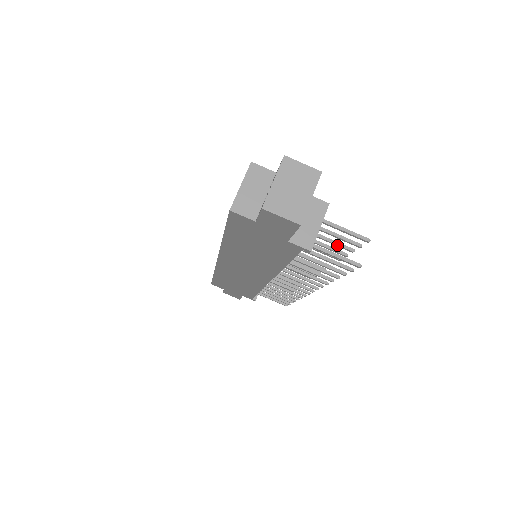
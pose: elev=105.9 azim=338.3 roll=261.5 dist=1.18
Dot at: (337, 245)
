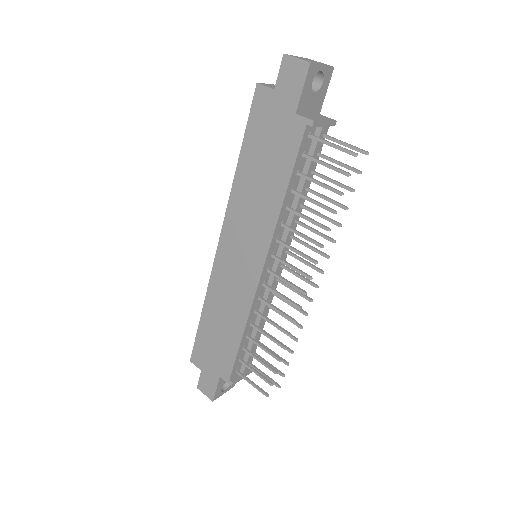
Dot at: (339, 184)
